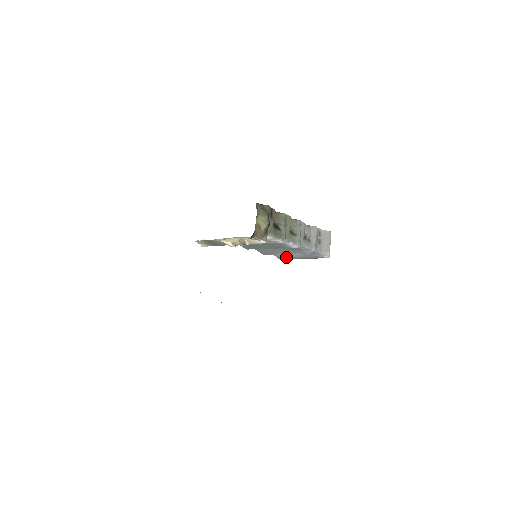
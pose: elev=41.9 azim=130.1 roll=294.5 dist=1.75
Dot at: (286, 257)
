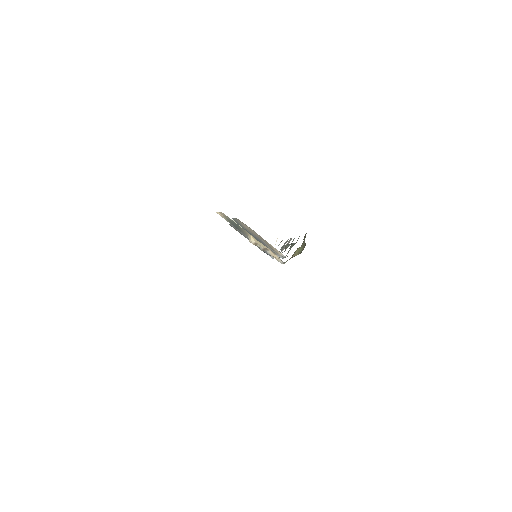
Dot at: (239, 231)
